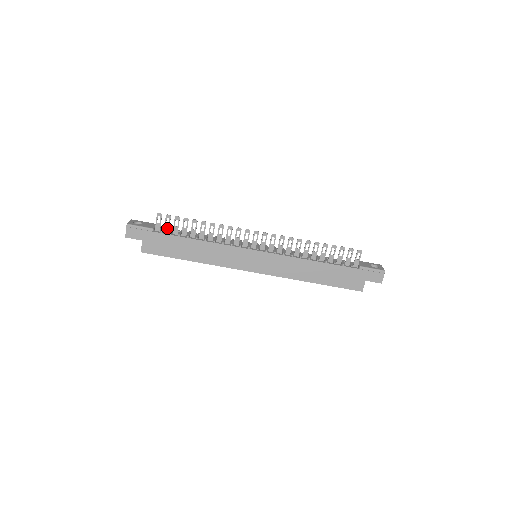
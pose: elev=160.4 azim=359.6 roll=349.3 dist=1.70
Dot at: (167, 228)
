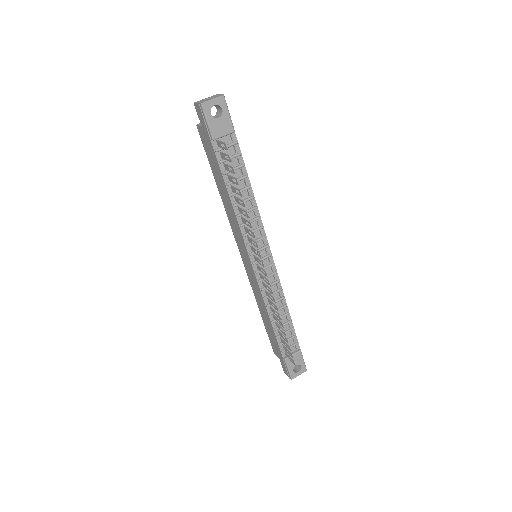
Dot at: (224, 156)
